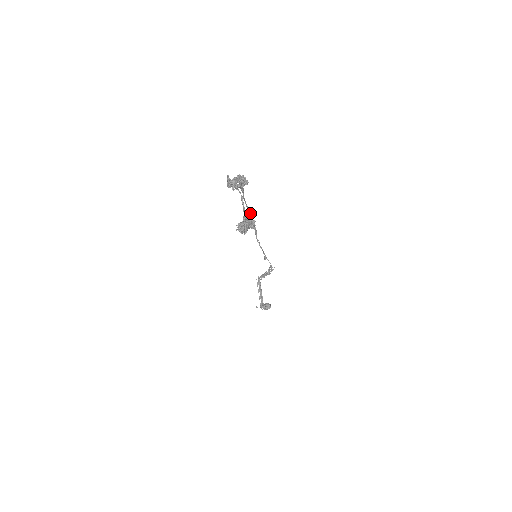
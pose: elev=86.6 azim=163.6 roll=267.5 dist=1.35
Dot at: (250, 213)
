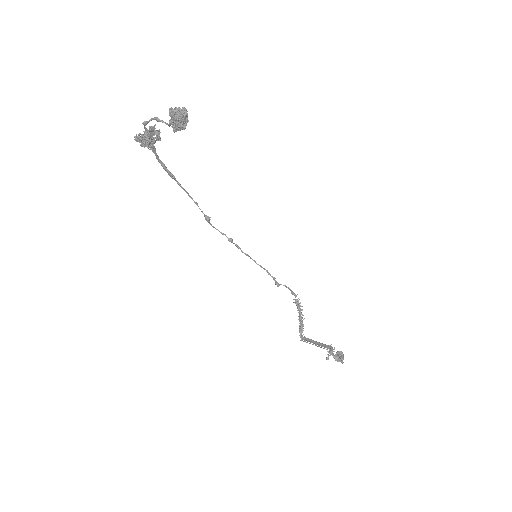
Dot at: (208, 217)
